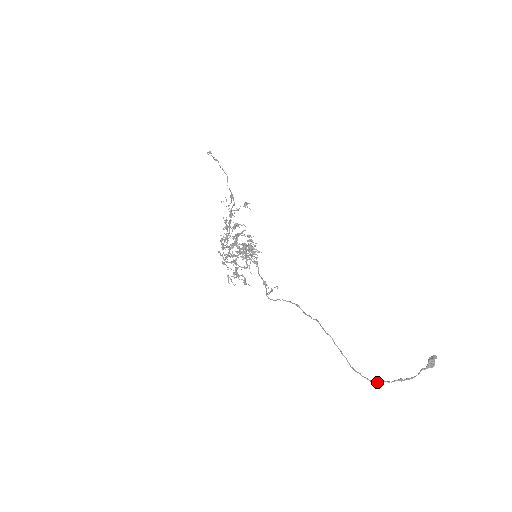
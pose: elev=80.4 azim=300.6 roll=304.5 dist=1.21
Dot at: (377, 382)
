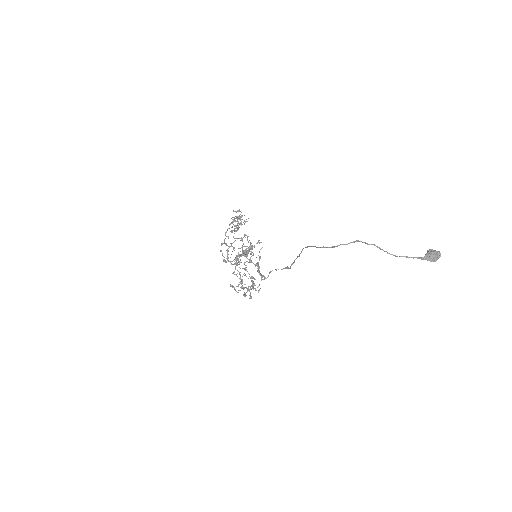
Dot at: (344, 244)
